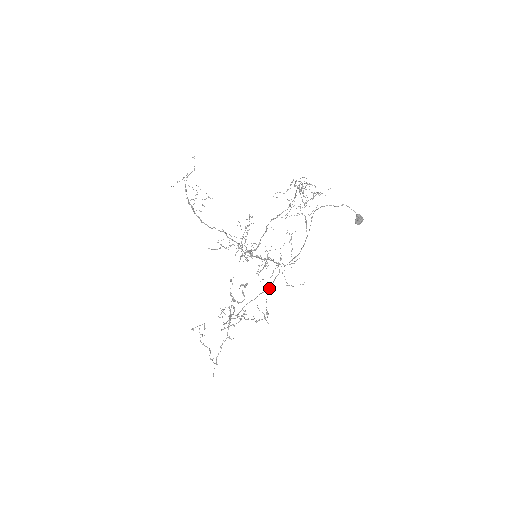
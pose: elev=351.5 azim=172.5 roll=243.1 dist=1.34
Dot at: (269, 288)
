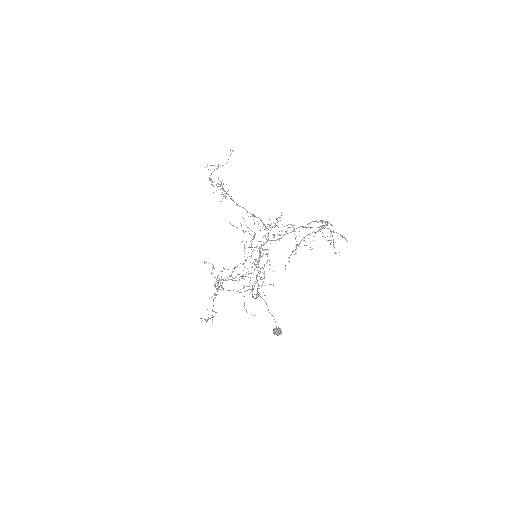
Dot at: (241, 292)
